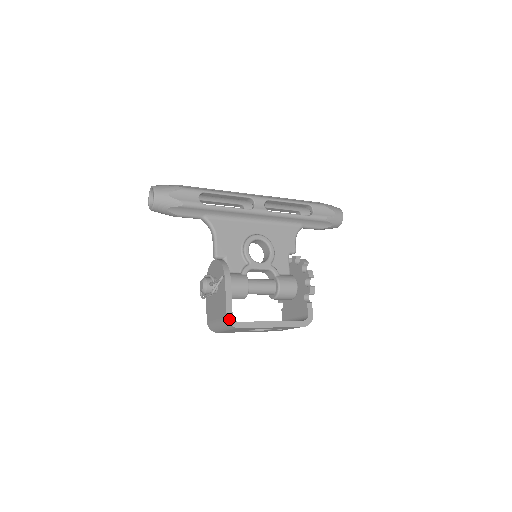
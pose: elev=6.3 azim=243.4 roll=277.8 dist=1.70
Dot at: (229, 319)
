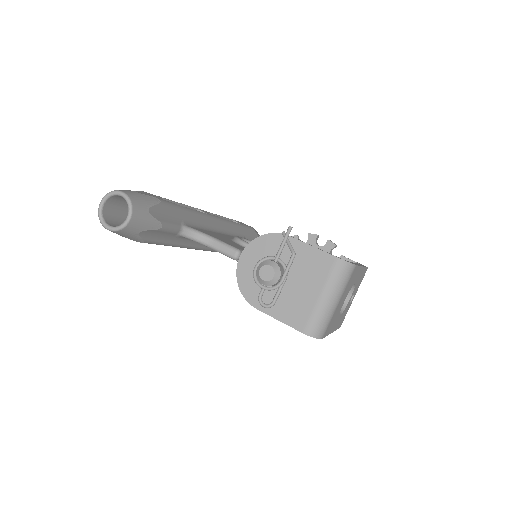
Dot at: (341, 259)
